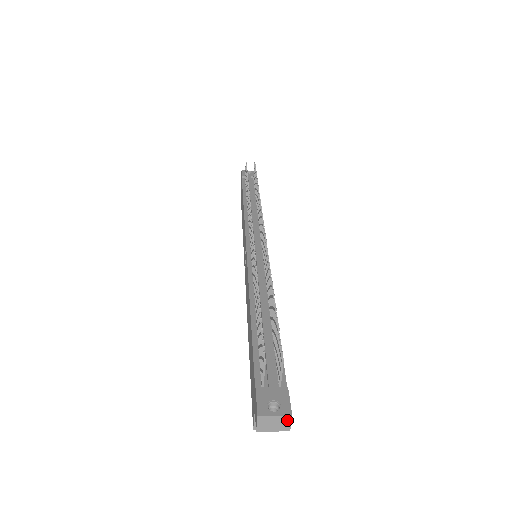
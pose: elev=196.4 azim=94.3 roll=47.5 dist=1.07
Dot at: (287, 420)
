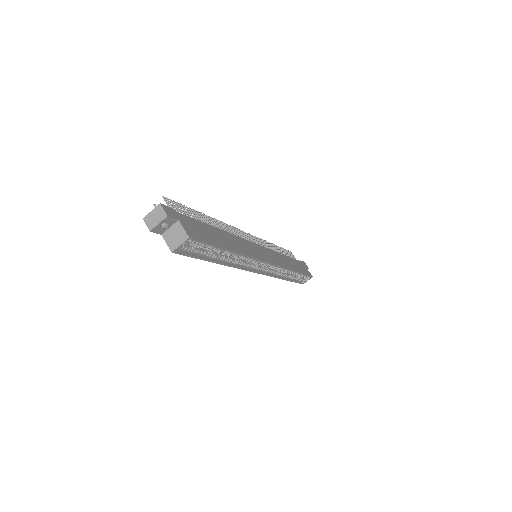
Dot at: (160, 209)
